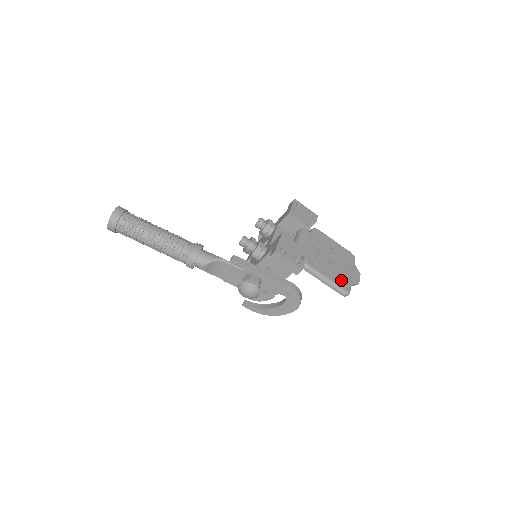
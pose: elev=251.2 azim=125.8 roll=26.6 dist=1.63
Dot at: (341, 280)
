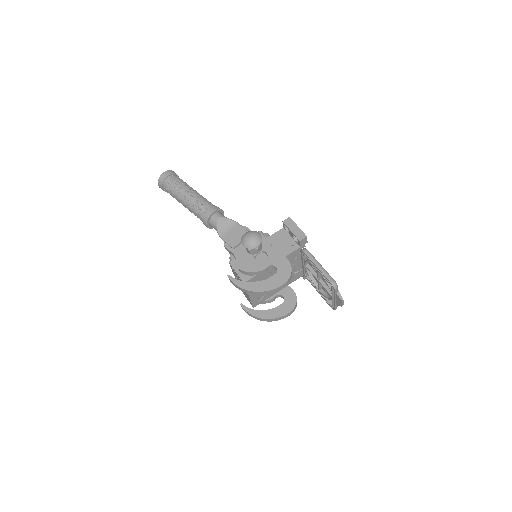
Dot at: occluded
